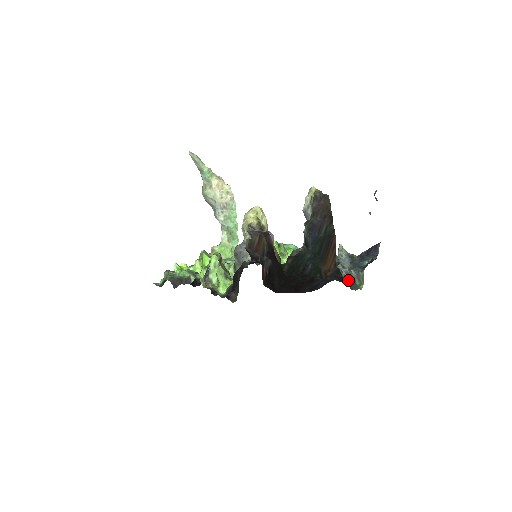
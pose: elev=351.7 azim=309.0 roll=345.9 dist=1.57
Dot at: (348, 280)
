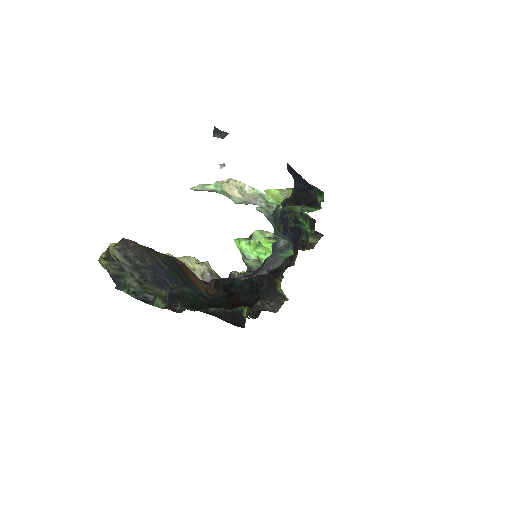
Dot at: occluded
